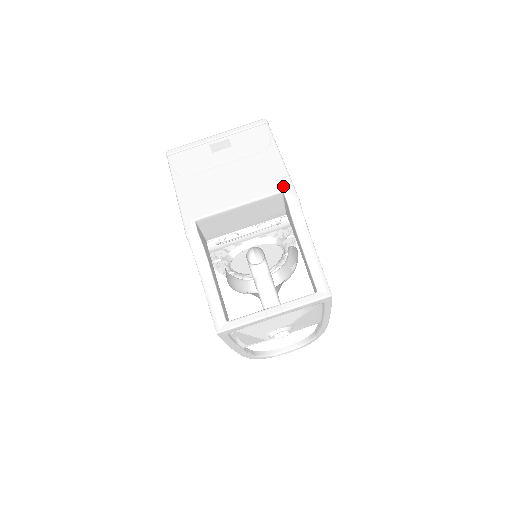
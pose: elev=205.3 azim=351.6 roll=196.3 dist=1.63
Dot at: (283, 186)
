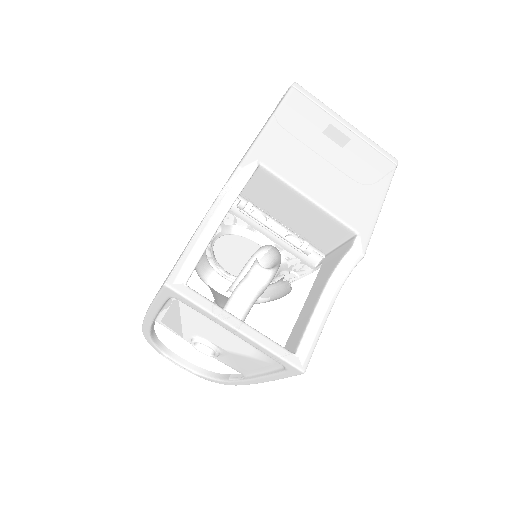
Dot at: (362, 229)
